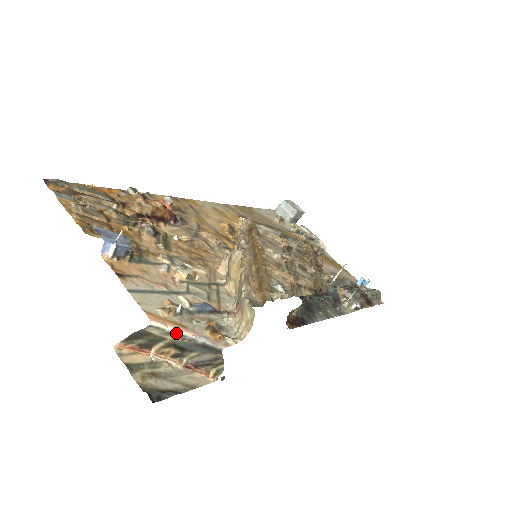
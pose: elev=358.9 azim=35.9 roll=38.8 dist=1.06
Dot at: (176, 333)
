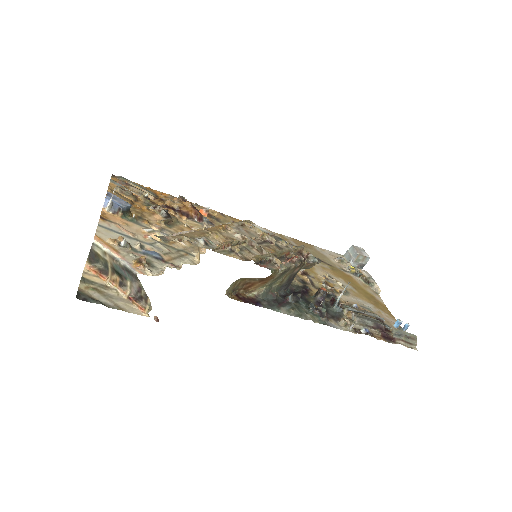
Dot at: (108, 253)
